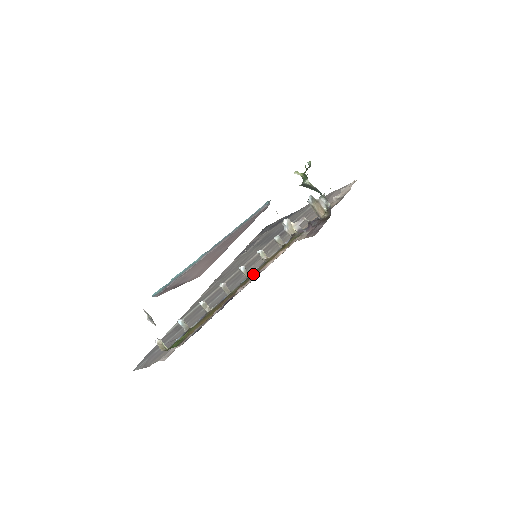
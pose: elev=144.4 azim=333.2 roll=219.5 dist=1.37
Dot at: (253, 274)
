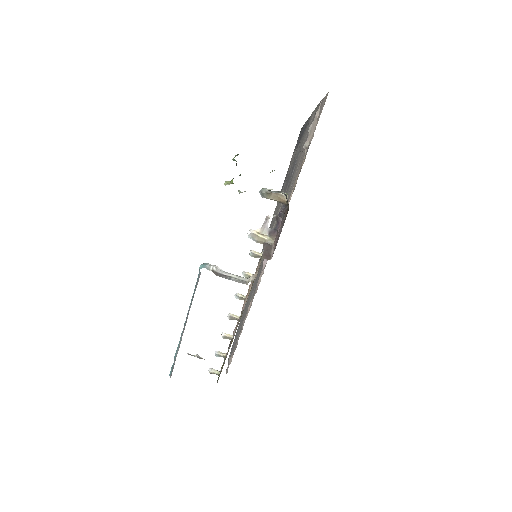
Dot at: occluded
